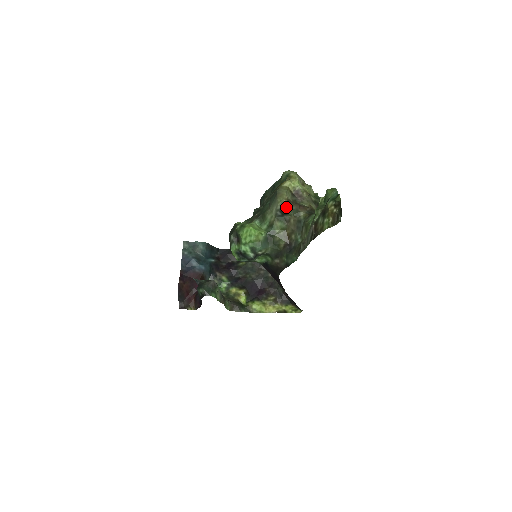
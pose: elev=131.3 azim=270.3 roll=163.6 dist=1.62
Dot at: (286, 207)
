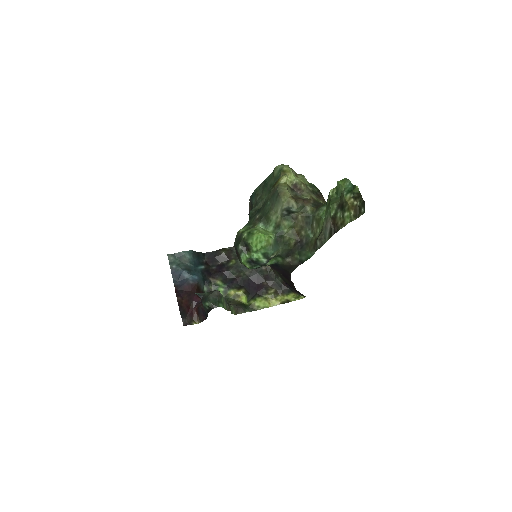
Dot at: (292, 205)
